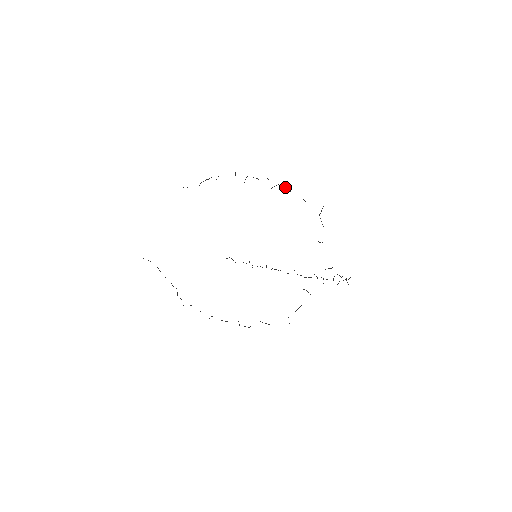
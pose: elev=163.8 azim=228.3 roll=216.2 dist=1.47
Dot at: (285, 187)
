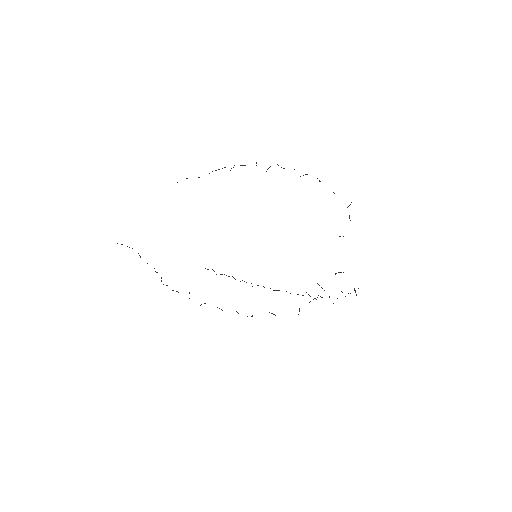
Dot at: occluded
